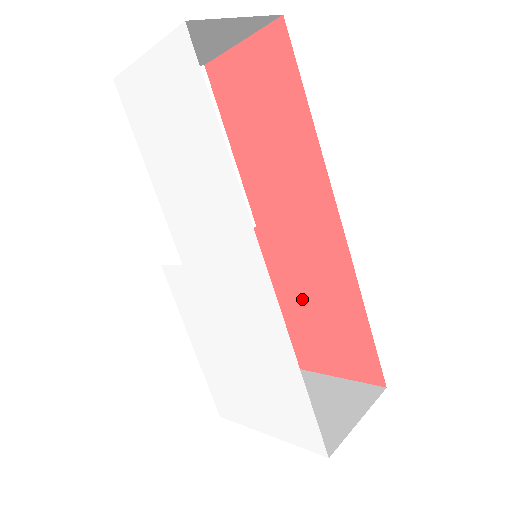
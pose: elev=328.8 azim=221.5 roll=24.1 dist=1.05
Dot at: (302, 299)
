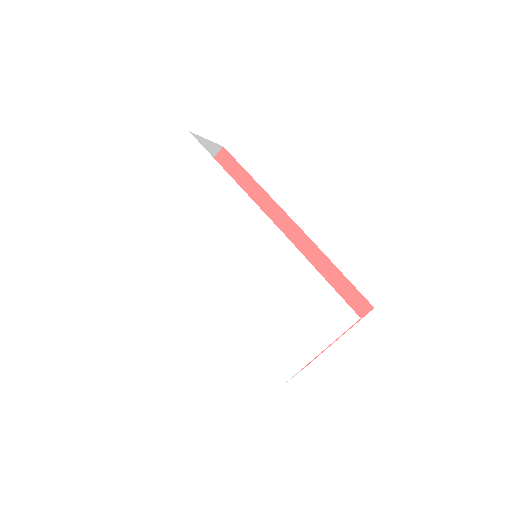
Dot at: occluded
